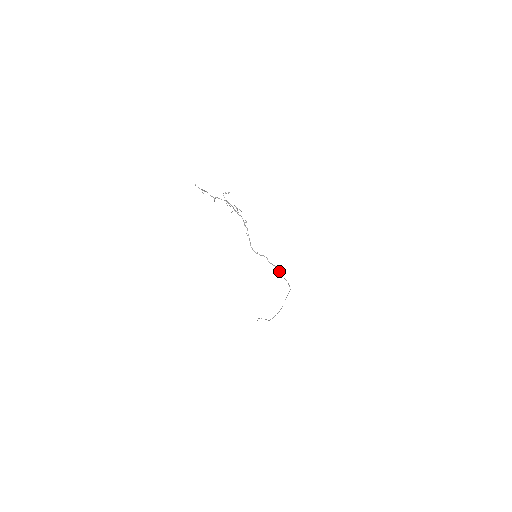
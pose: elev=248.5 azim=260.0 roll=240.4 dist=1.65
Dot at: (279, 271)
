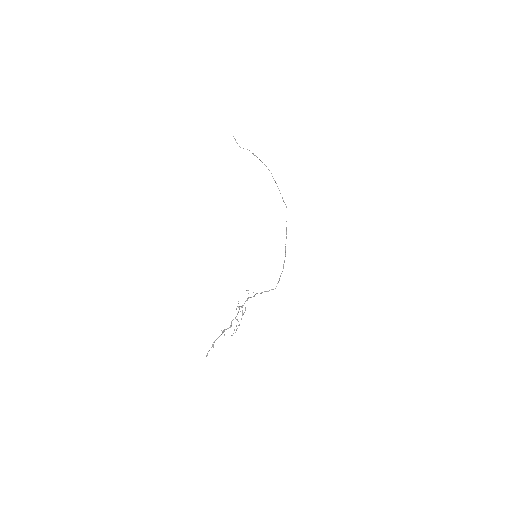
Dot at: (285, 256)
